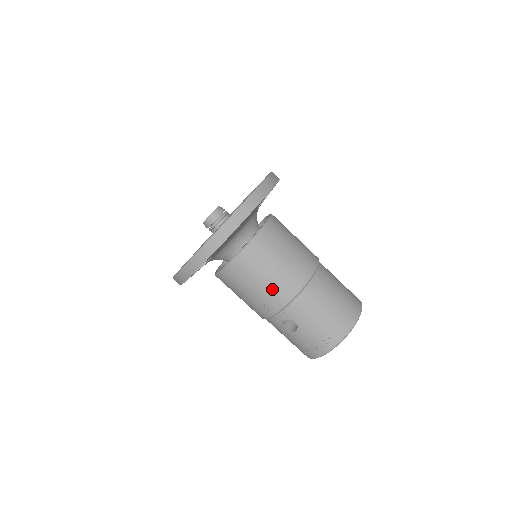
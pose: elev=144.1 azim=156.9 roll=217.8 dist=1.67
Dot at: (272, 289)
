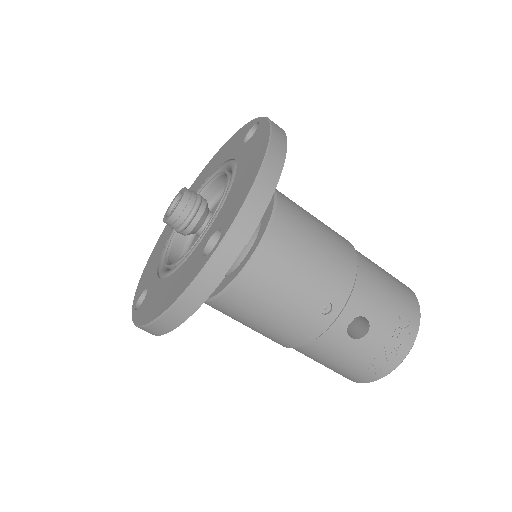
Dot at: (327, 273)
